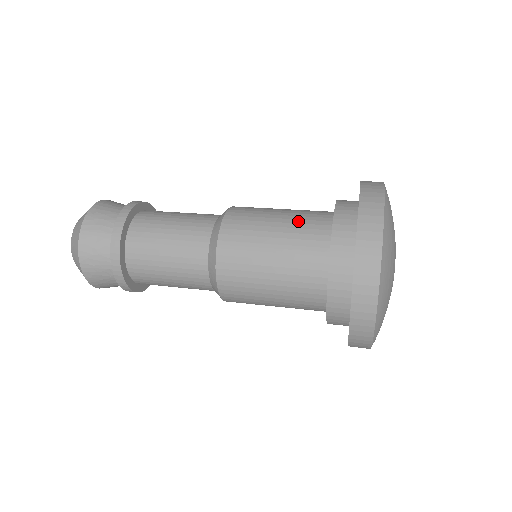
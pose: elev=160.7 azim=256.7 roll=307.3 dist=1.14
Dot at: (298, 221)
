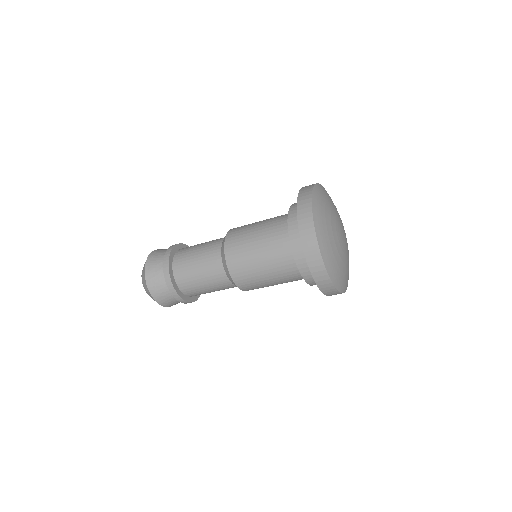
Dot at: occluded
